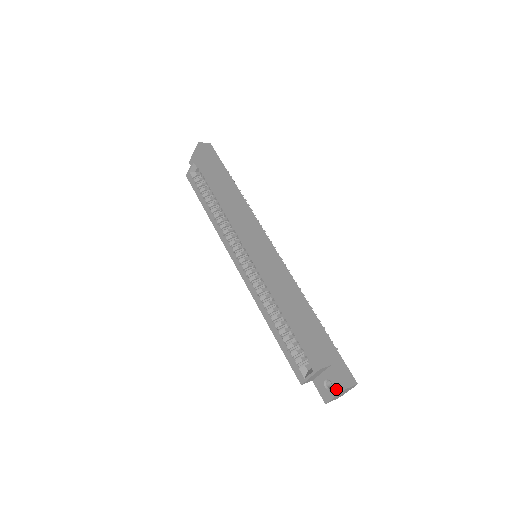
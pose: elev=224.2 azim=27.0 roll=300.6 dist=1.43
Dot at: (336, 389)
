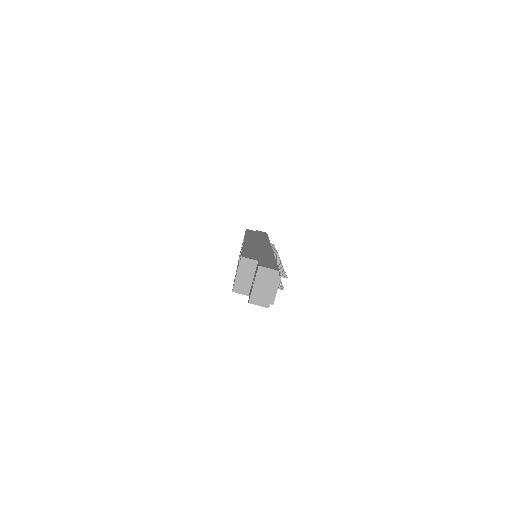
Dot at: (255, 276)
